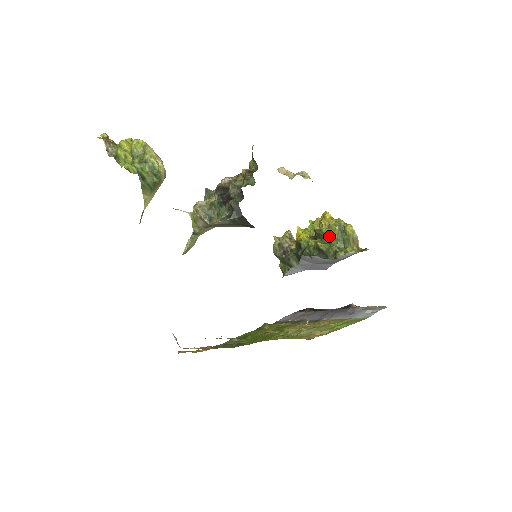
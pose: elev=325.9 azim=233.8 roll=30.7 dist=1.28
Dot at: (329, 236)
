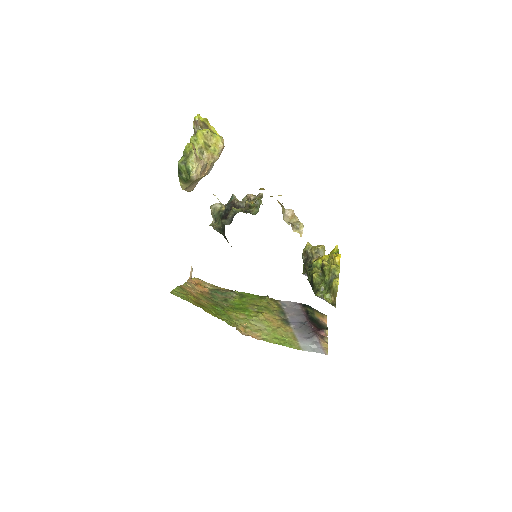
Dot at: (325, 275)
